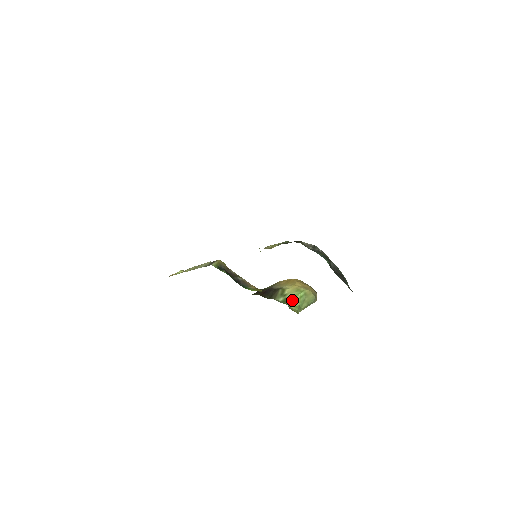
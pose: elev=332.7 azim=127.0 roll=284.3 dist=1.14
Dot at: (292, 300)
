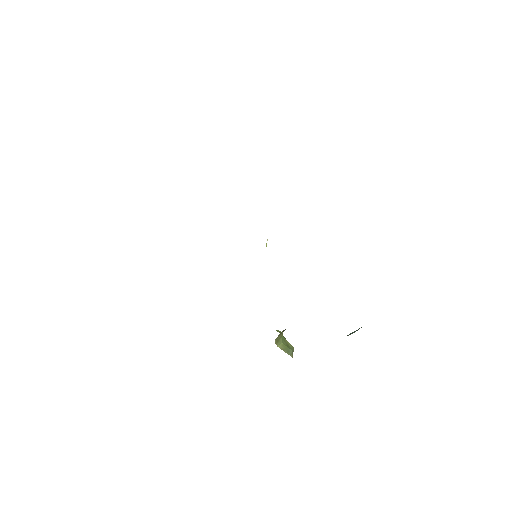
Dot at: occluded
